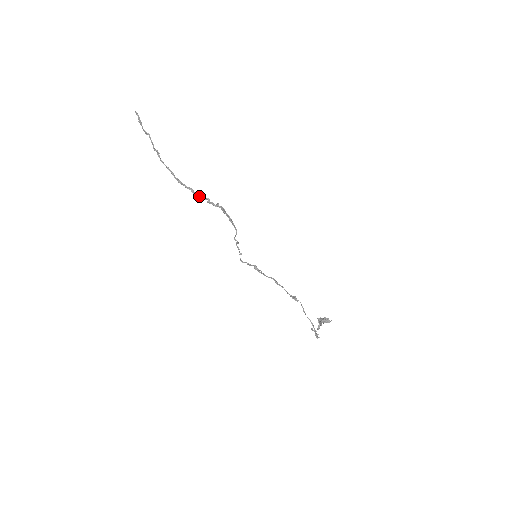
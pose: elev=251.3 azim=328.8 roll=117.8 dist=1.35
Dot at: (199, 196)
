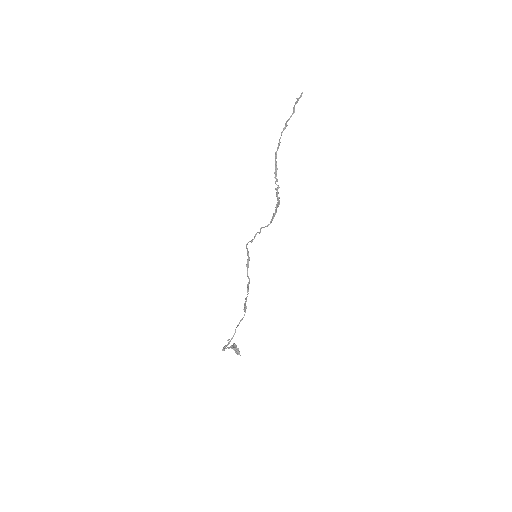
Dot at: (276, 179)
